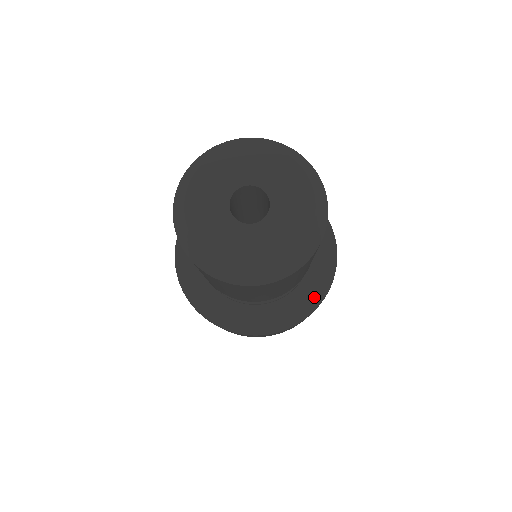
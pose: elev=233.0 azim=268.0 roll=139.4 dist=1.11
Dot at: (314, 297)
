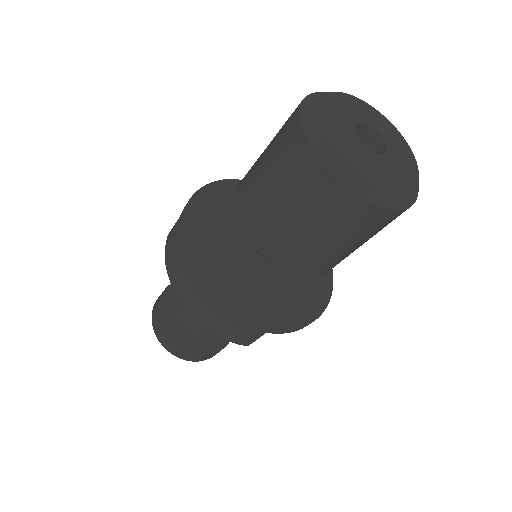
Dot at: (269, 318)
